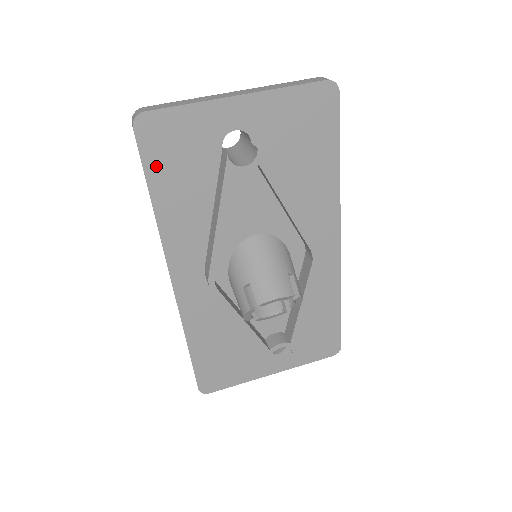
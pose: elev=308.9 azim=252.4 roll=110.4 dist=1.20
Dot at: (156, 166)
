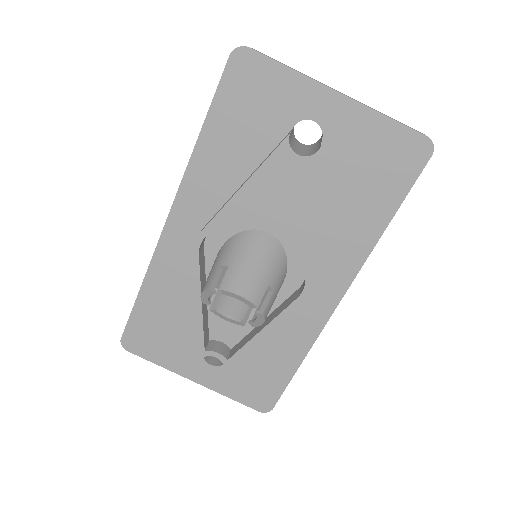
Dot at: (226, 102)
